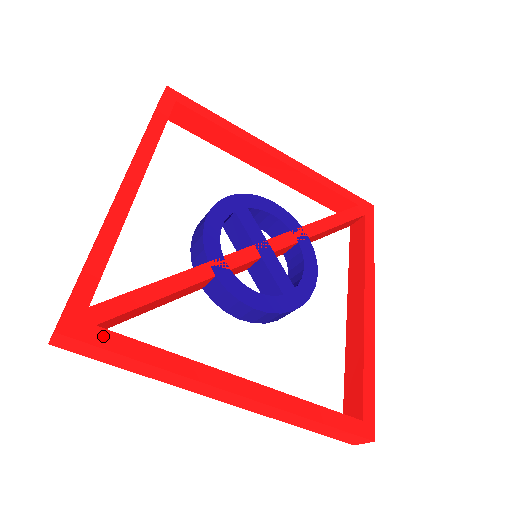
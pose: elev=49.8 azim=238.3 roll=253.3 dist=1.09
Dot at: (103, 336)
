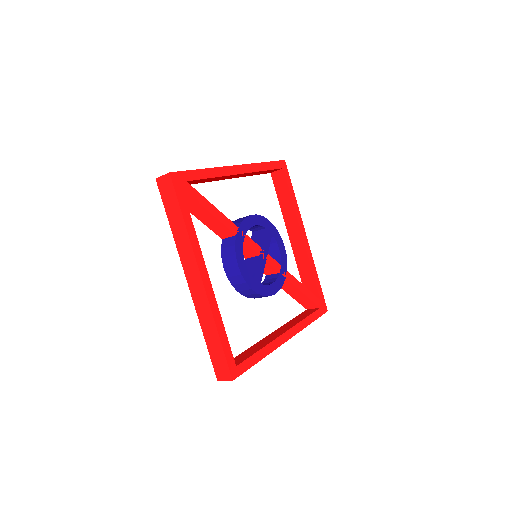
Dot at: (181, 195)
